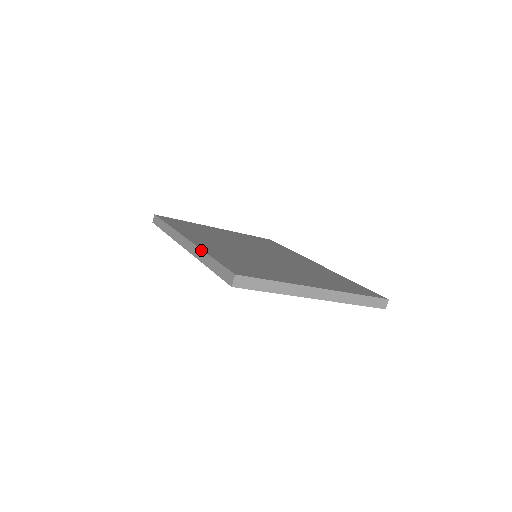
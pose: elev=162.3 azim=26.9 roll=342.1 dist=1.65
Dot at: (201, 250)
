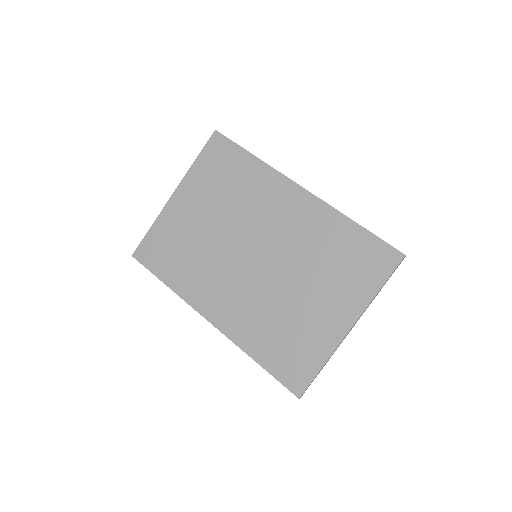
Dot at: occluded
